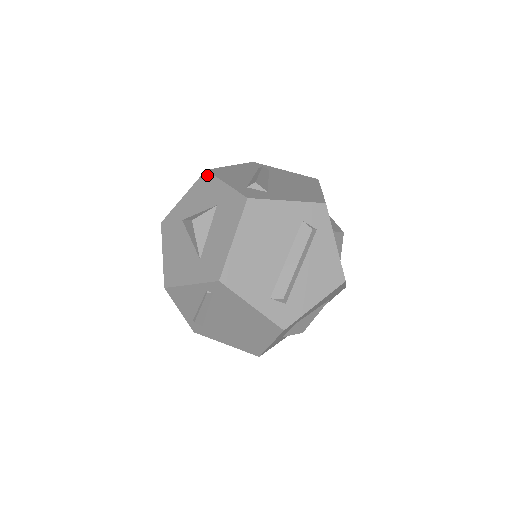
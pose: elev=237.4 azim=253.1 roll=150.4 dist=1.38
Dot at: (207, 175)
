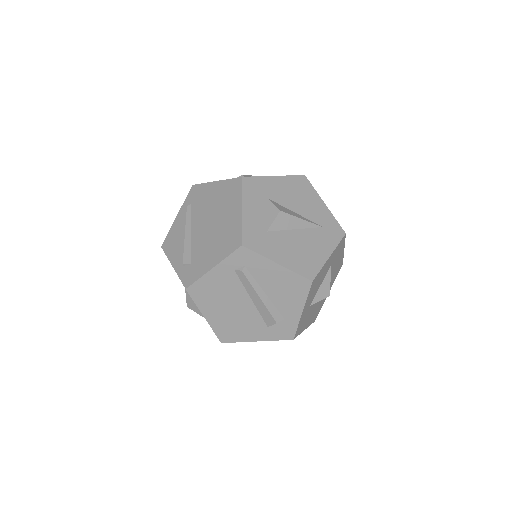
Dot at: occluded
